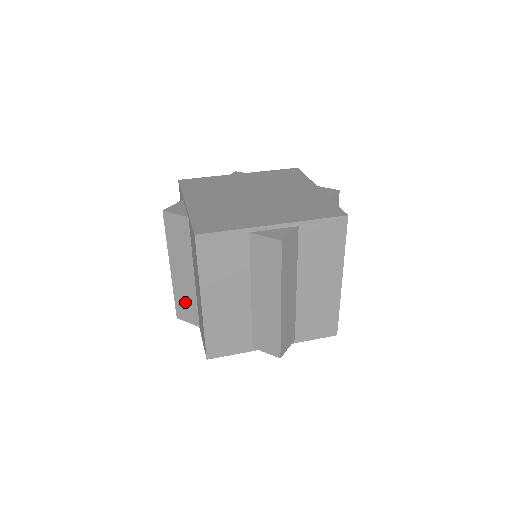
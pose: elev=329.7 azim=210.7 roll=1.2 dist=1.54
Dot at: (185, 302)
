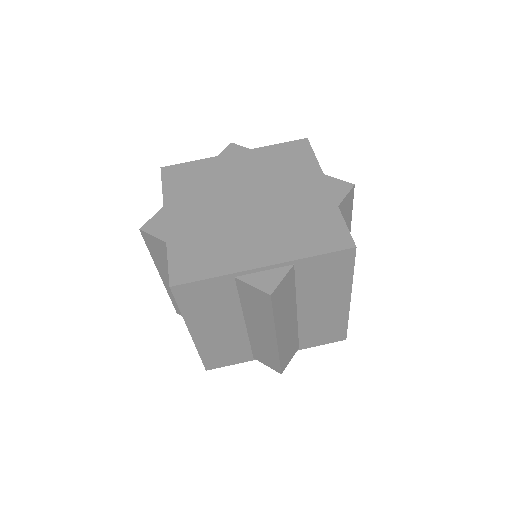
Dot at: occluded
